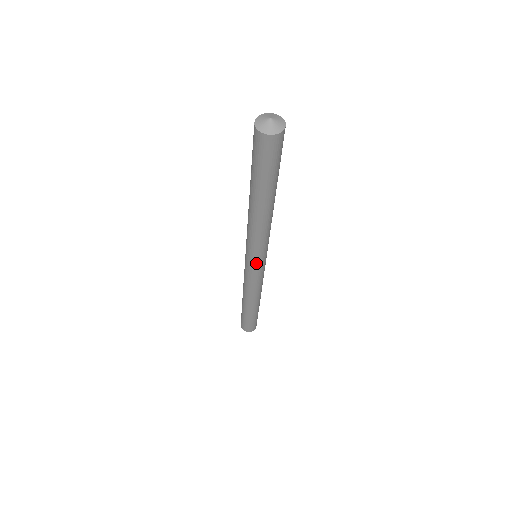
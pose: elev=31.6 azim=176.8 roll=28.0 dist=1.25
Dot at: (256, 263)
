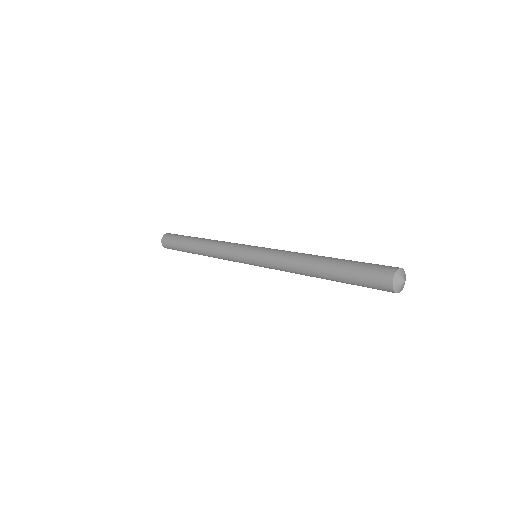
Dot at: occluded
